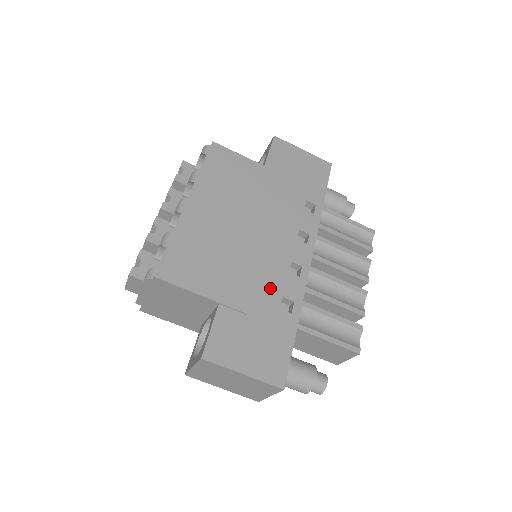
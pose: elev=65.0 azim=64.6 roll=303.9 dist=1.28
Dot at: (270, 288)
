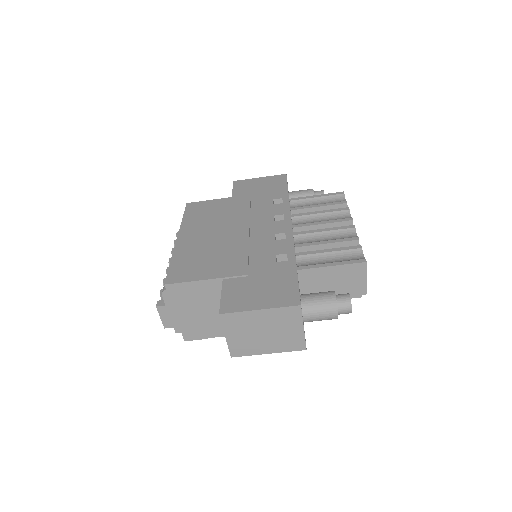
Dot at: (263, 255)
